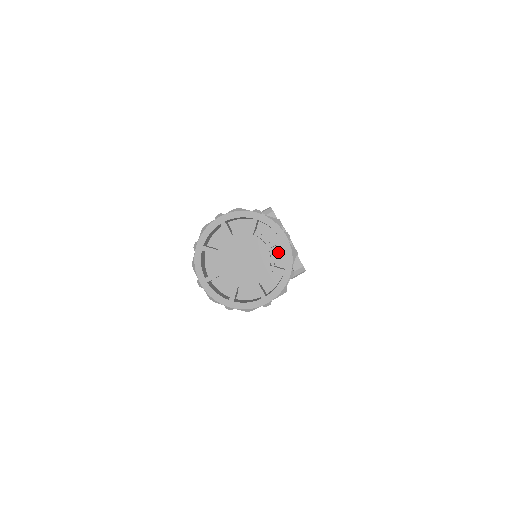
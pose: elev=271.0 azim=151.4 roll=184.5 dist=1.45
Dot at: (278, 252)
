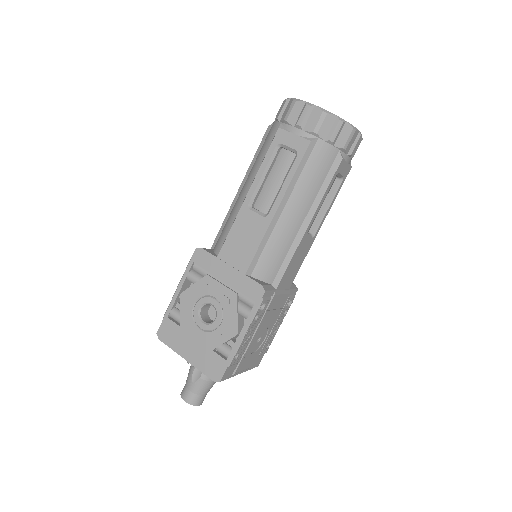
Dot at: occluded
